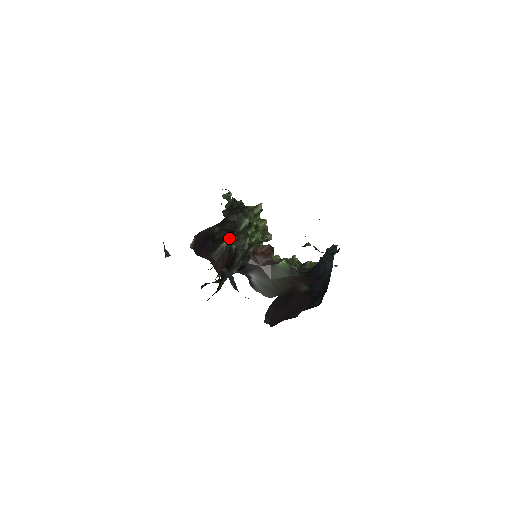
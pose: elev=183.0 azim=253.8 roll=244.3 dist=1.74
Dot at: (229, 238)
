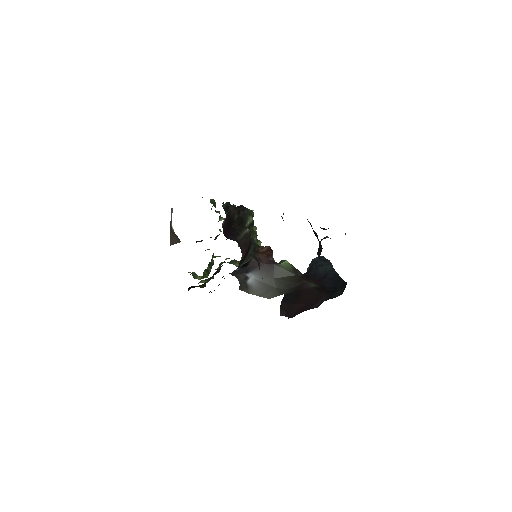
Dot at: occluded
